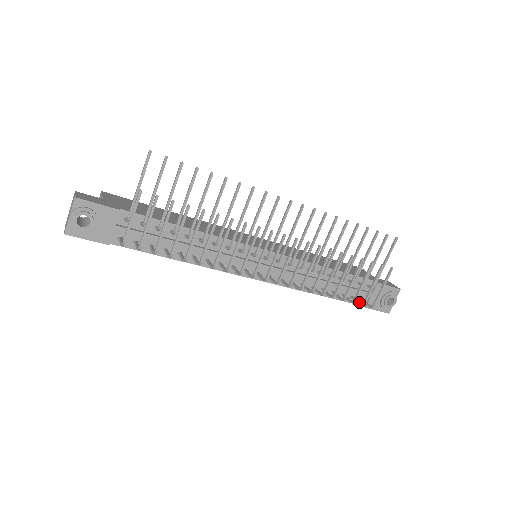
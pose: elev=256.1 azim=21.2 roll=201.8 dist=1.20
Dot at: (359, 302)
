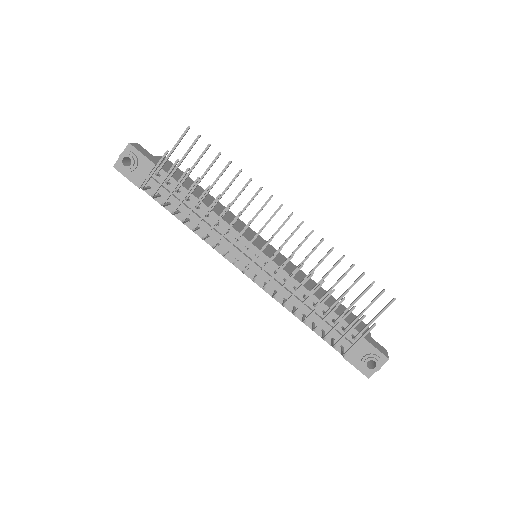
Dot at: (332, 344)
